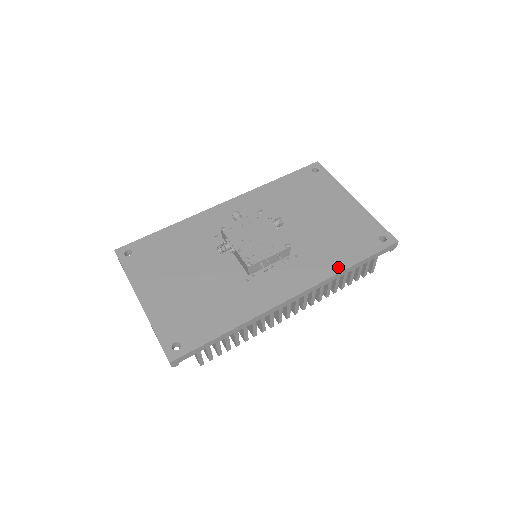
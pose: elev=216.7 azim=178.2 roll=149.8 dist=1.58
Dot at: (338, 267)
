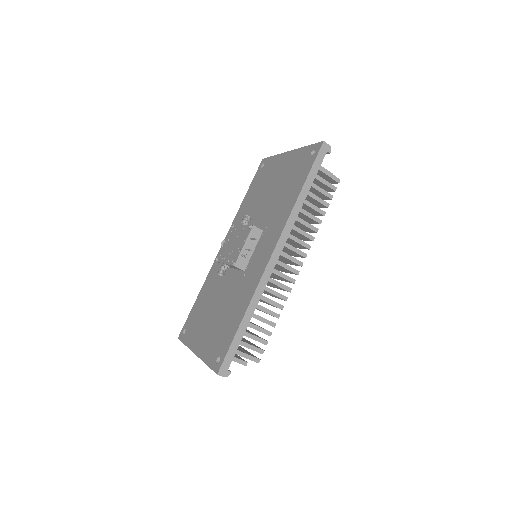
Dot at: (292, 203)
